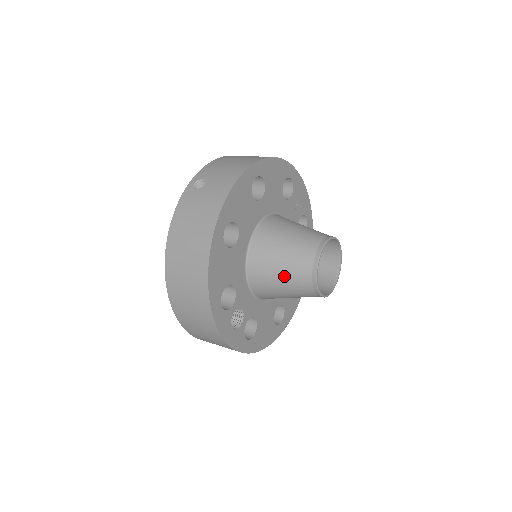
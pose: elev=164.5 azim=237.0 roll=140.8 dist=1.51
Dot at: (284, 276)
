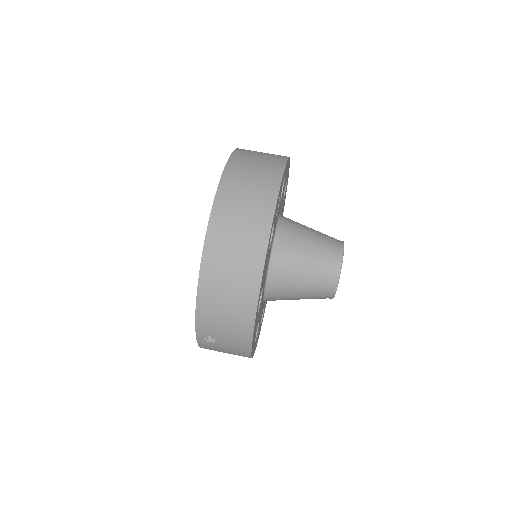
Dot at: occluded
